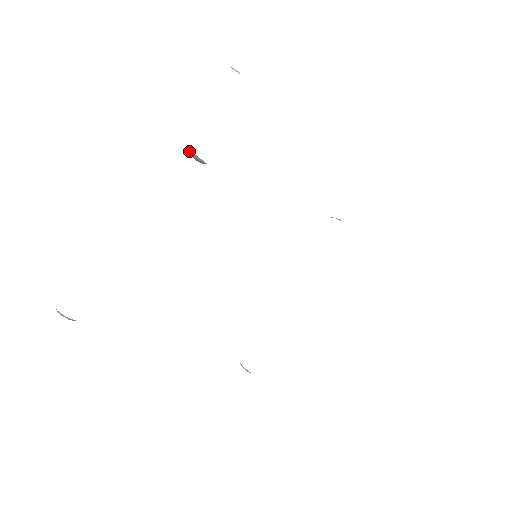
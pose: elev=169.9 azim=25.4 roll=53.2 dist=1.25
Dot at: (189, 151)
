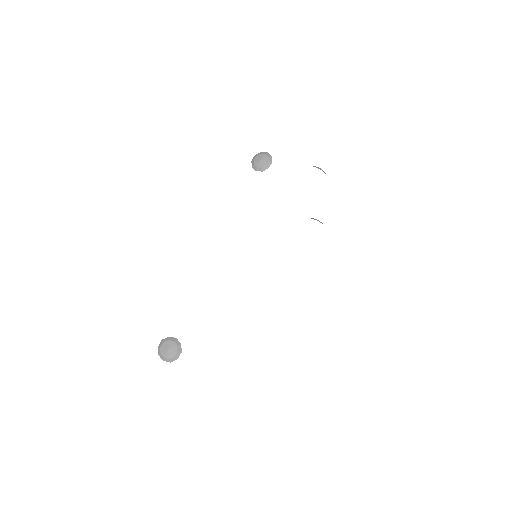
Dot at: occluded
